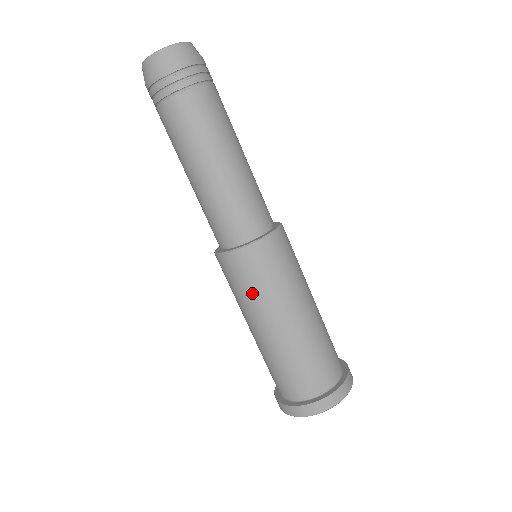
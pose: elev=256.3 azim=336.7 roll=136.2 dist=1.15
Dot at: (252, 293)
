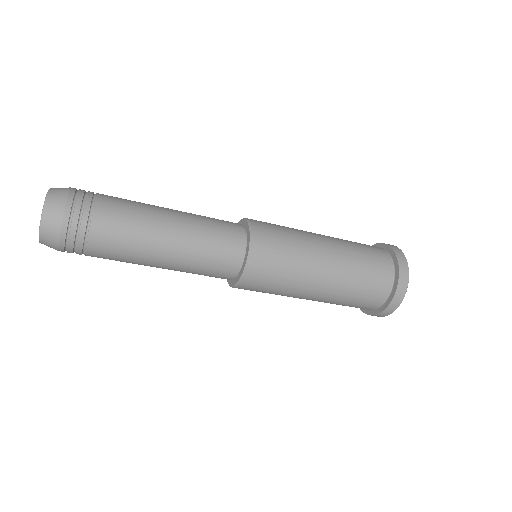
Dot at: occluded
